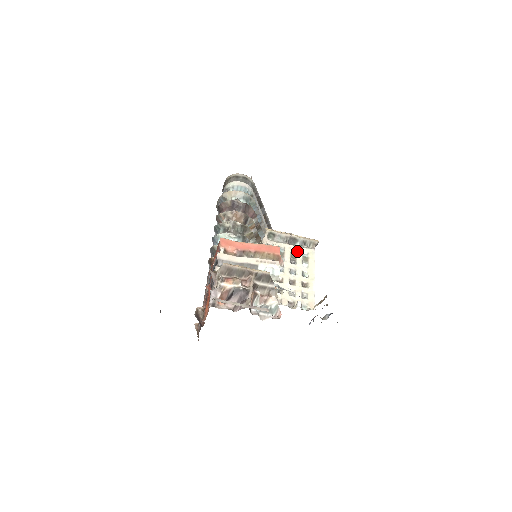
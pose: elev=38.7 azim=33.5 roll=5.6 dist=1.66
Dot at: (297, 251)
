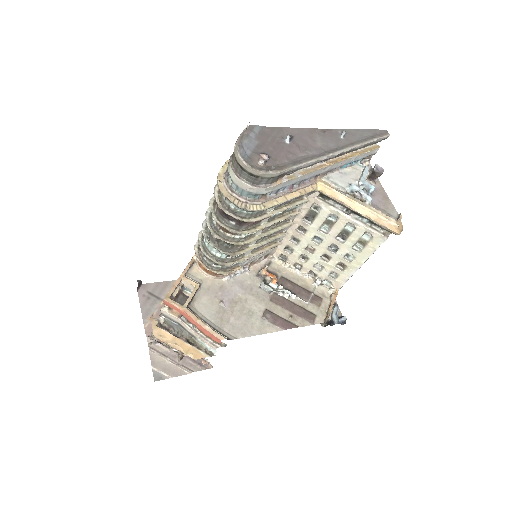
Dot at: (355, 229)
